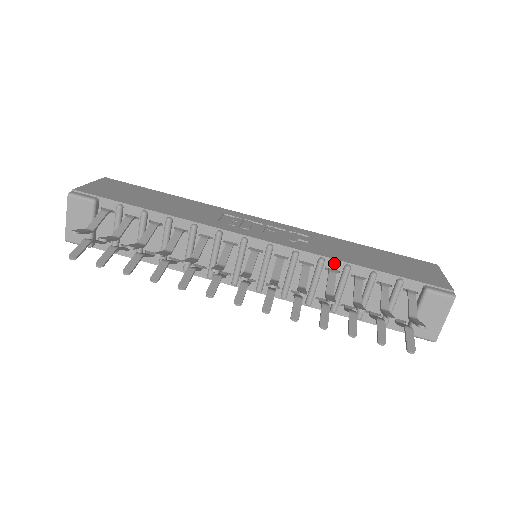
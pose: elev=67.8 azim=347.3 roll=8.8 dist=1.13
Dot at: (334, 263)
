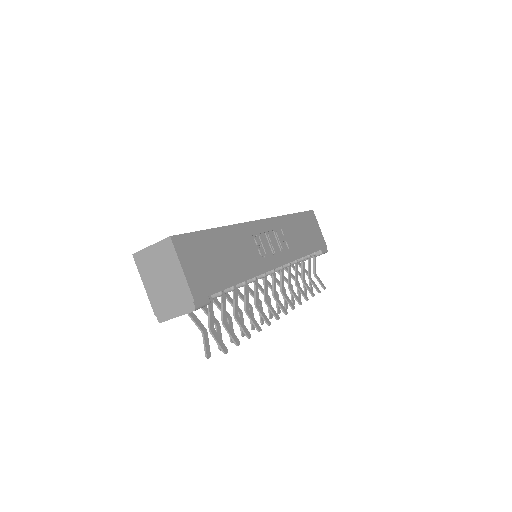
Dot at: occluded
